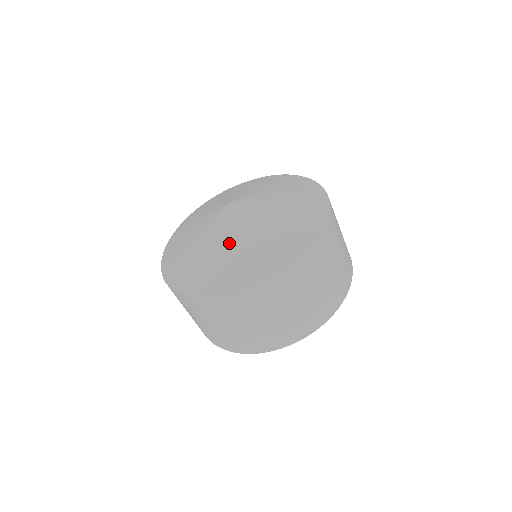
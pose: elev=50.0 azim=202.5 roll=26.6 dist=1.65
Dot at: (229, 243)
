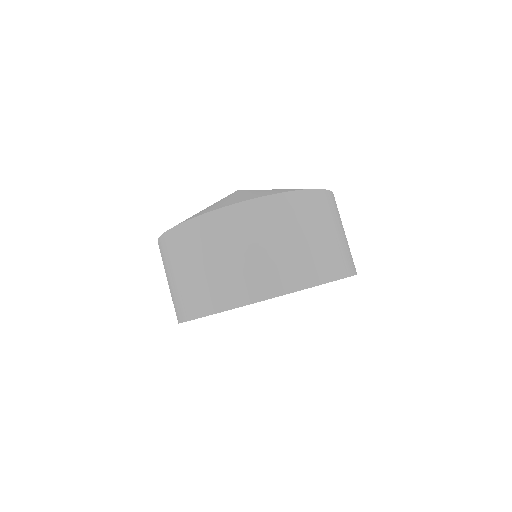
Dot at: (260, 190)
